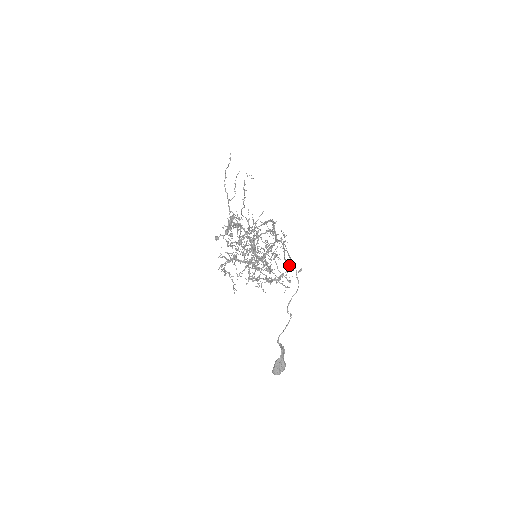
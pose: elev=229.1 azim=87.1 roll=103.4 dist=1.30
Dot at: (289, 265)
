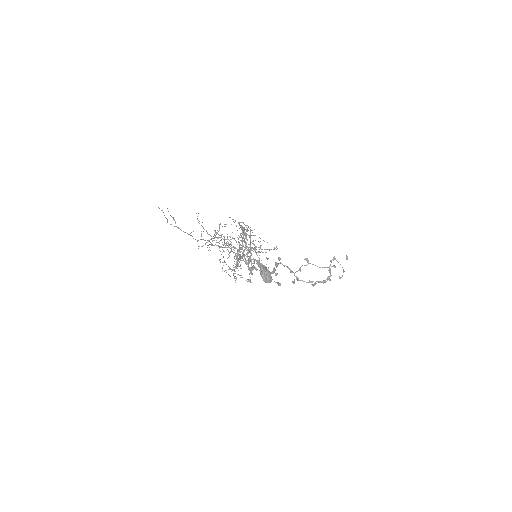
Dot at: (252, 230)
